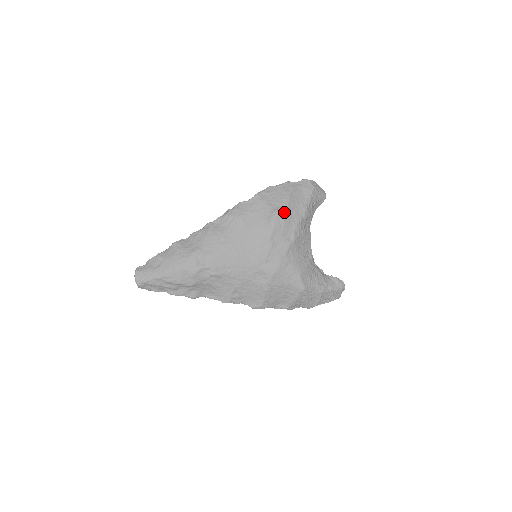
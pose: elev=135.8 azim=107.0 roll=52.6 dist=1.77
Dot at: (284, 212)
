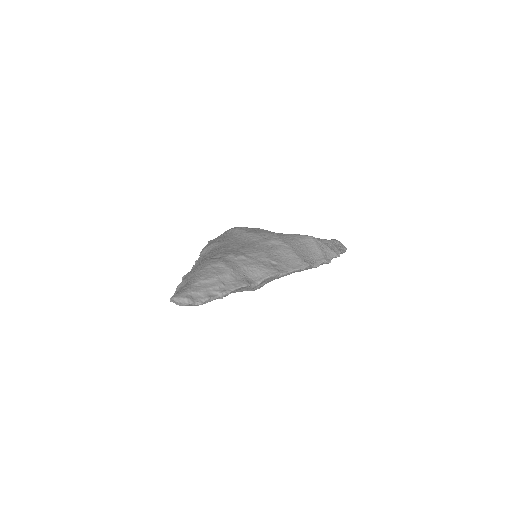
Dot at: occluded
